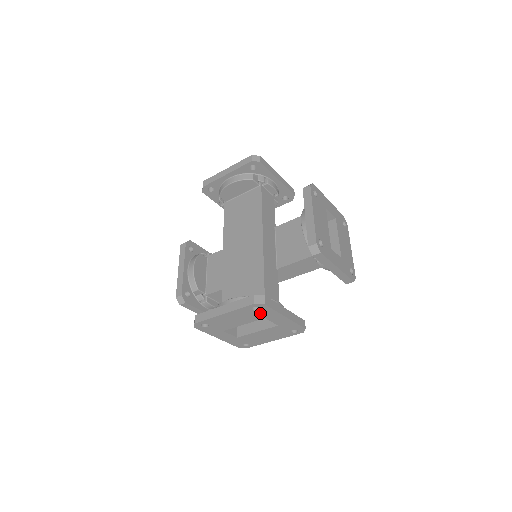
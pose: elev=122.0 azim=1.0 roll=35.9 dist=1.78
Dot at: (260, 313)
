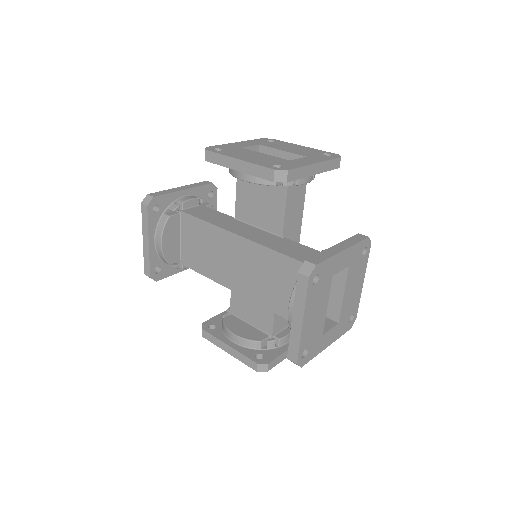
Dot at: (324, 278)
